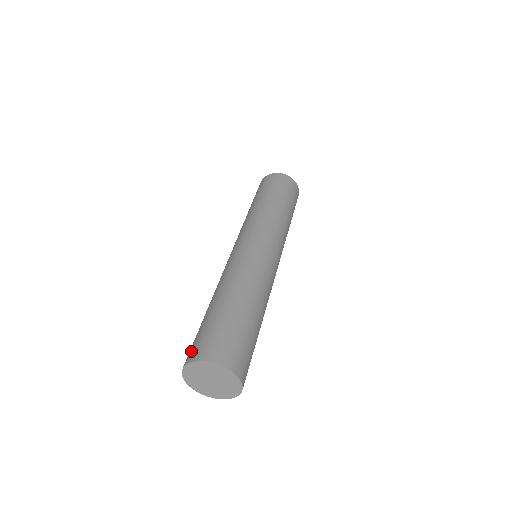
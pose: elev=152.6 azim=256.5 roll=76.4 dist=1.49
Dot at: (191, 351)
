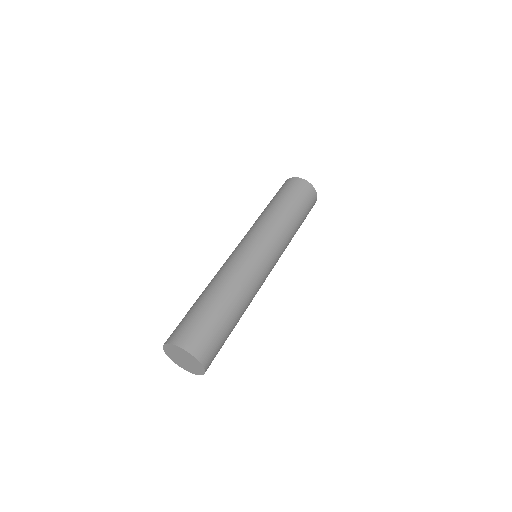
Dot at: (176, 333)
